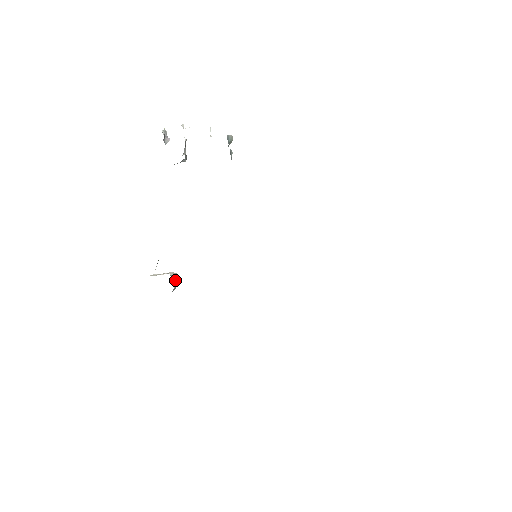
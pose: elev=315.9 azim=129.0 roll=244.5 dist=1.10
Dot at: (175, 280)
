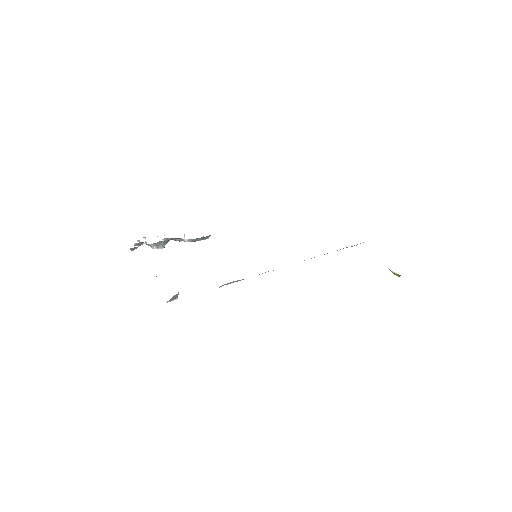
Dot at: occluded
